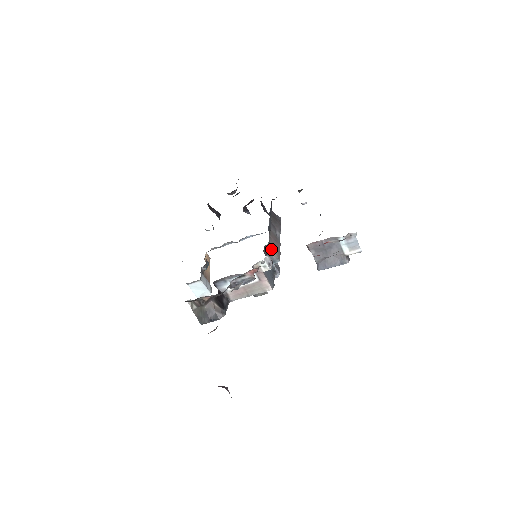
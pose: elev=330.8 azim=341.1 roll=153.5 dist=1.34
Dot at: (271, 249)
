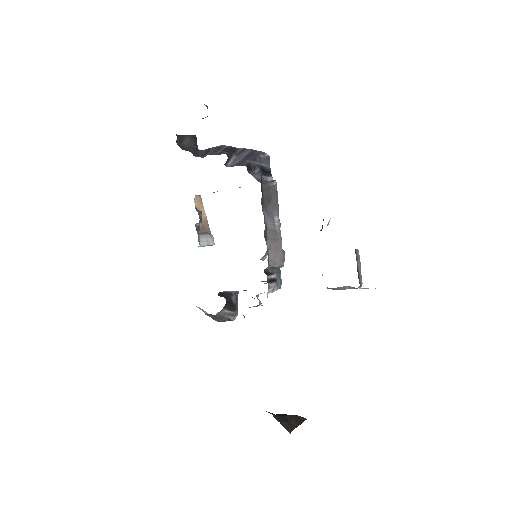
Dot at: (272, 263)
